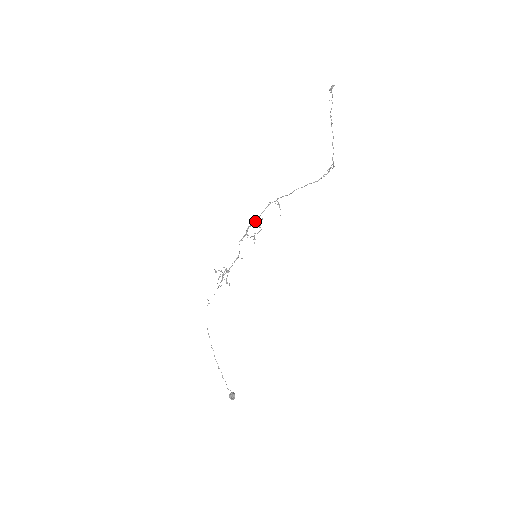
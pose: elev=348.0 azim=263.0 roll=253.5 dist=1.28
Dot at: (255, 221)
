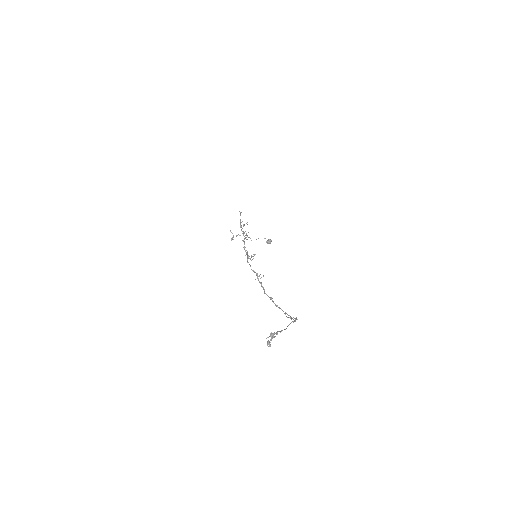
Dot at: occluded
